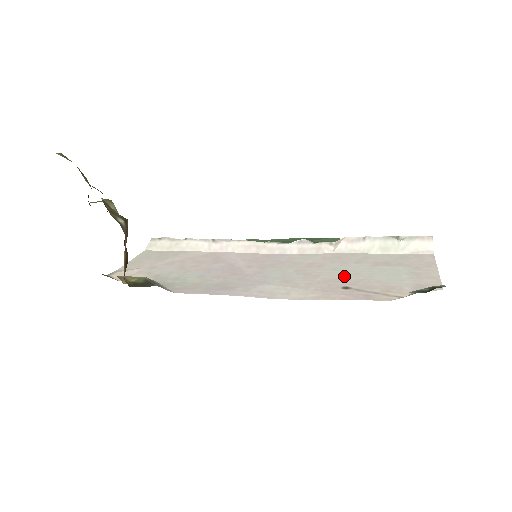
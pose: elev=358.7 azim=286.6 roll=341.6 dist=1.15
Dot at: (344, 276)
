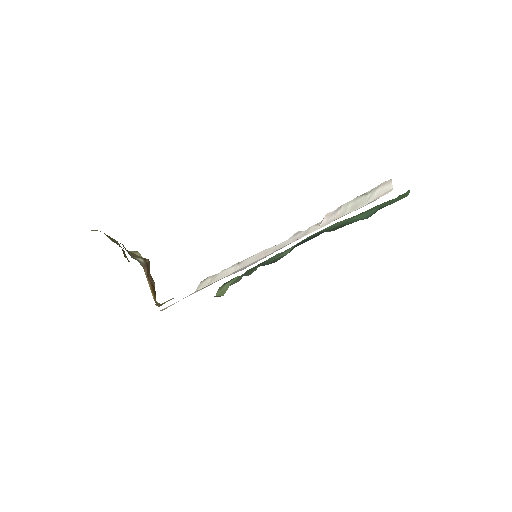
Dot at: occluded
